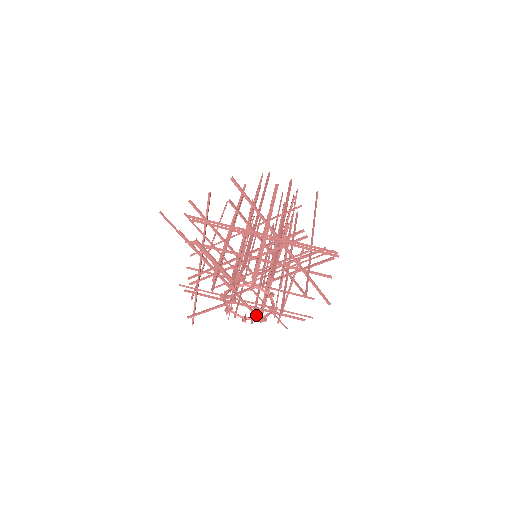
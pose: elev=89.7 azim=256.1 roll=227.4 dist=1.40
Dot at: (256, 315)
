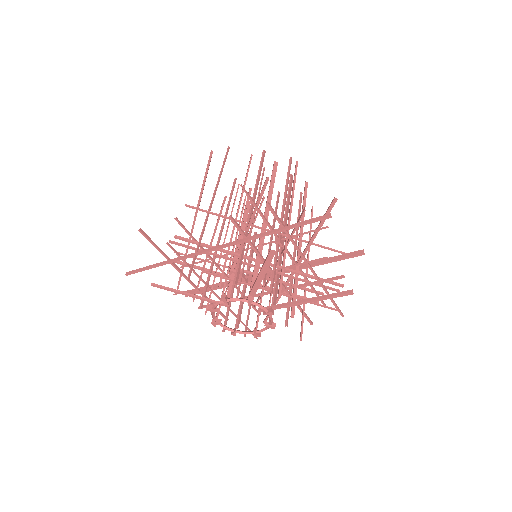
Dot at: occluded
